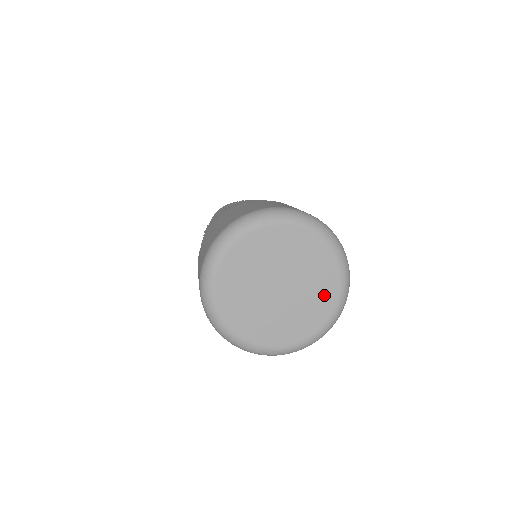
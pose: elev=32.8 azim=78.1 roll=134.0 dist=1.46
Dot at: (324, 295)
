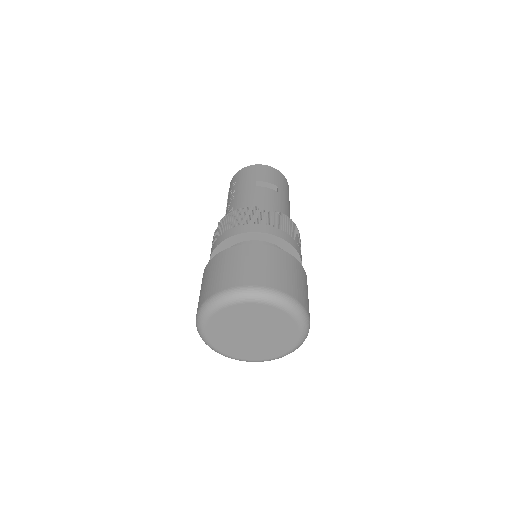
Dot at: (285, 342)
